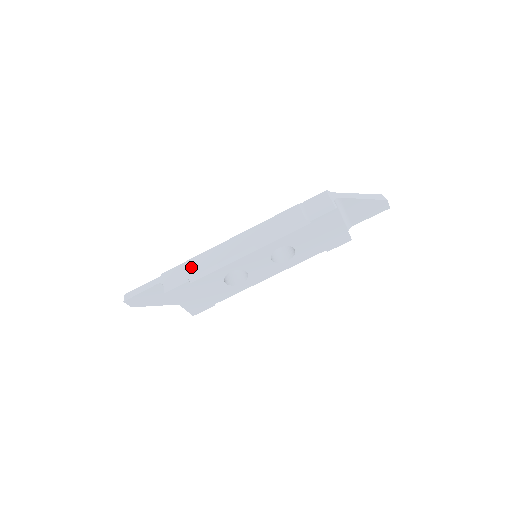
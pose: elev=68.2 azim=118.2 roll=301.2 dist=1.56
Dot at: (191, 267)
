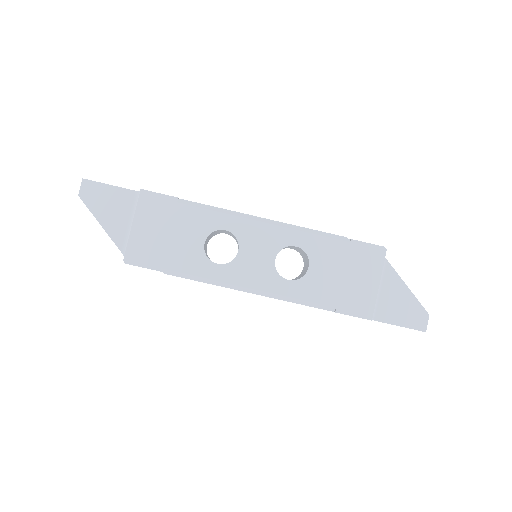
Dot at: occluded
